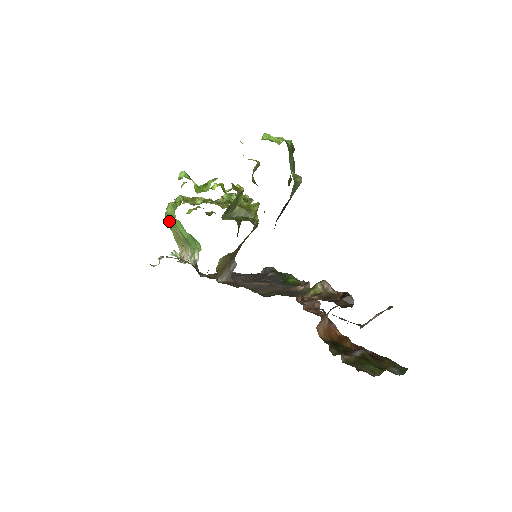
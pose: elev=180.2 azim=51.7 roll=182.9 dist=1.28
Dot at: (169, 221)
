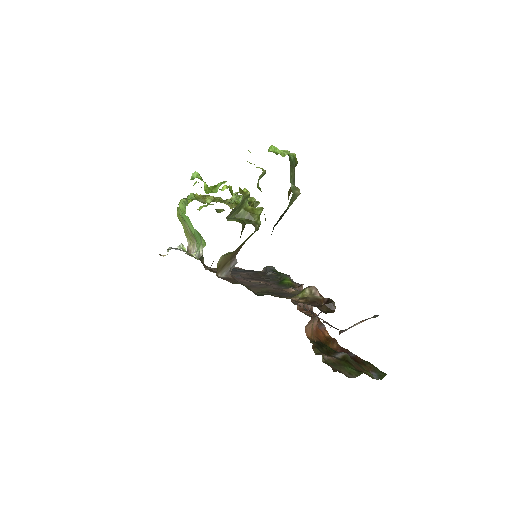
Dot at: occluded
